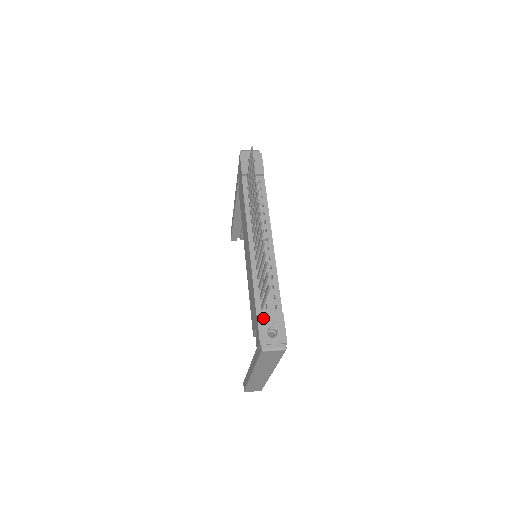
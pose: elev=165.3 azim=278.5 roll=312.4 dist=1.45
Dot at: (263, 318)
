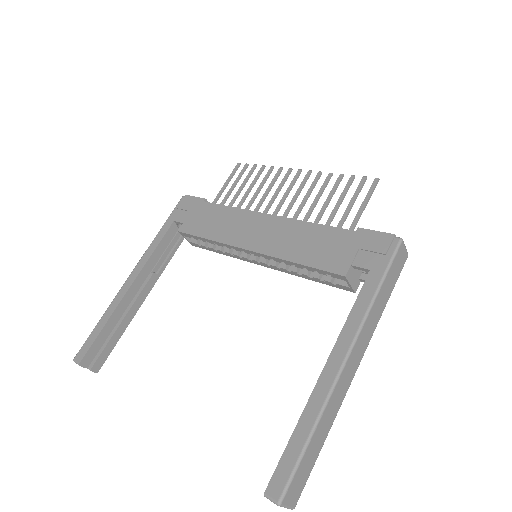
Dot at: occluded
